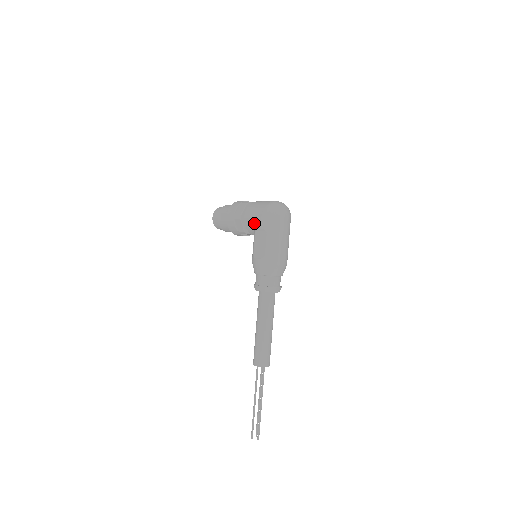
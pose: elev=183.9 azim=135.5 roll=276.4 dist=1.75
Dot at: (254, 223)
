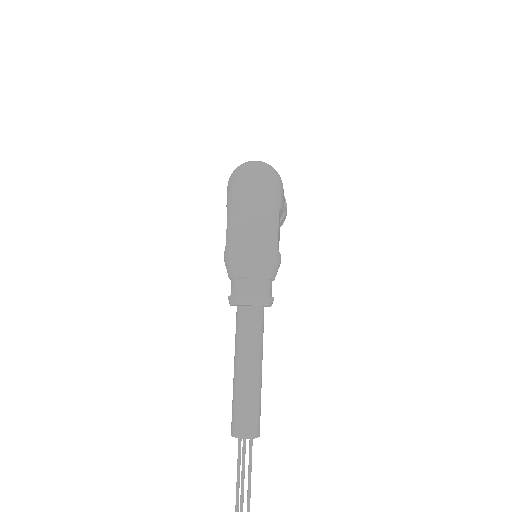
Dot at: occluded
